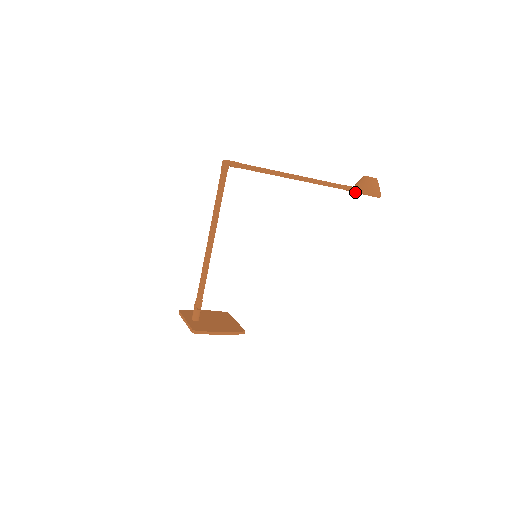
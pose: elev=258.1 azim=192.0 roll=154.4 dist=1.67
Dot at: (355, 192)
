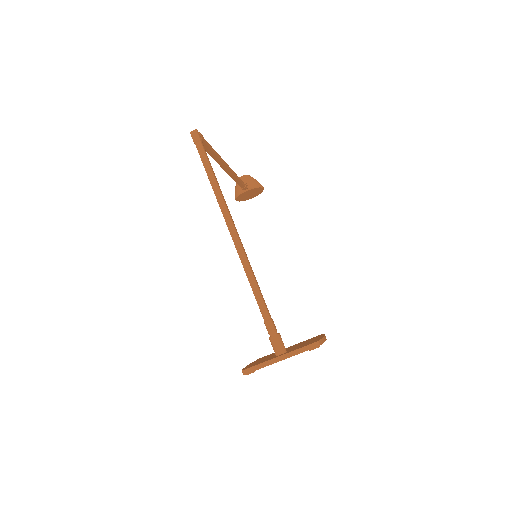
Dot at: (247, 190)
